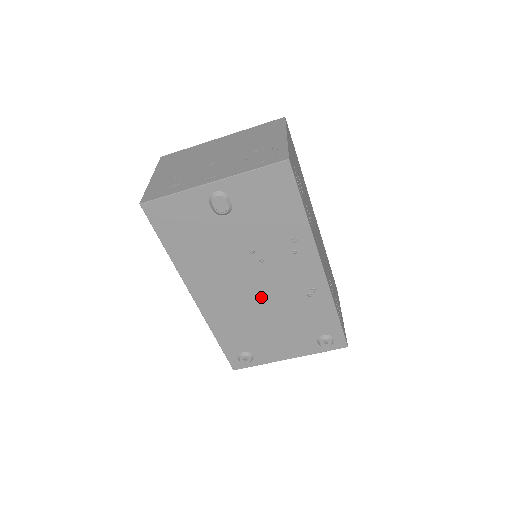
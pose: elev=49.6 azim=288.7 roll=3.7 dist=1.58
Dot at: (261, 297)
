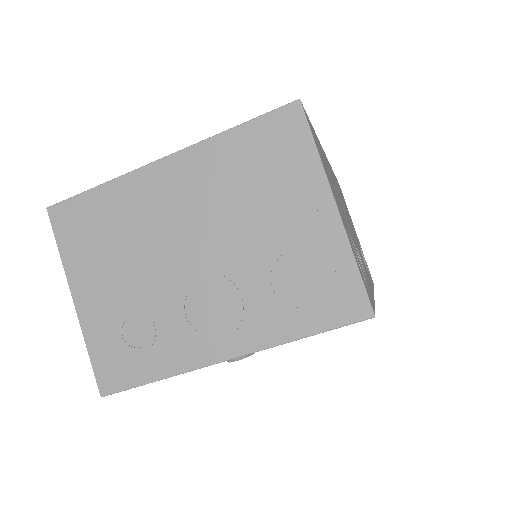
Dot at: occluded
